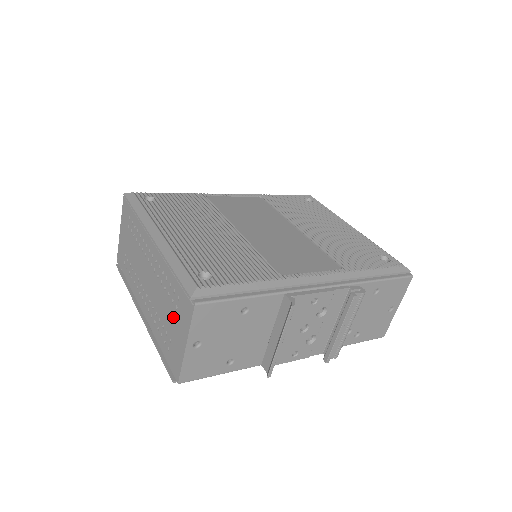
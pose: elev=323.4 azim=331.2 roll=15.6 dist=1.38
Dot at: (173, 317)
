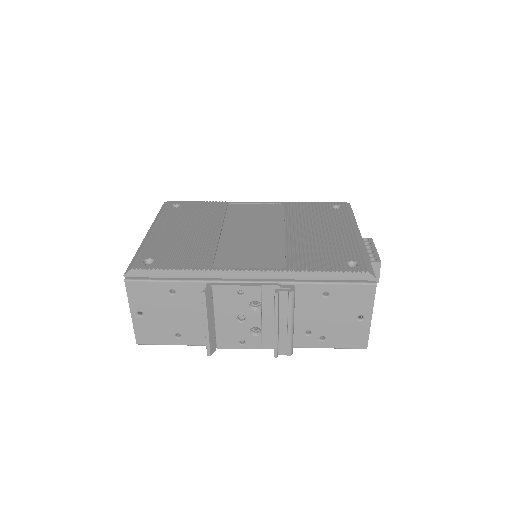
Dot at: occluded
